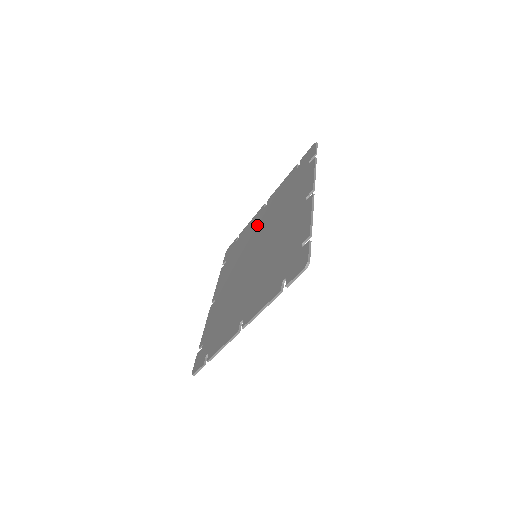
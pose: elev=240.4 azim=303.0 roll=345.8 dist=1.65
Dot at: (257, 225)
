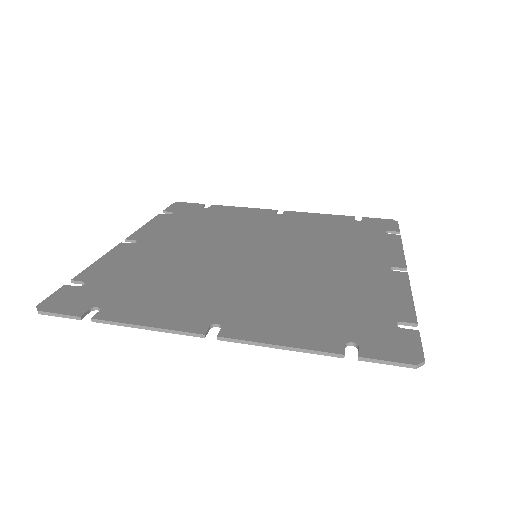
Dot at: (260, 222)
